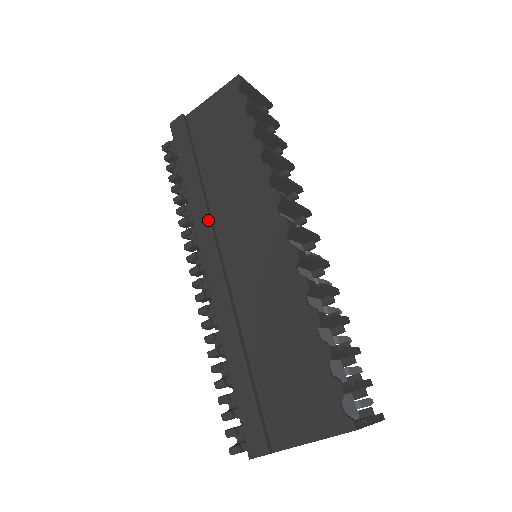
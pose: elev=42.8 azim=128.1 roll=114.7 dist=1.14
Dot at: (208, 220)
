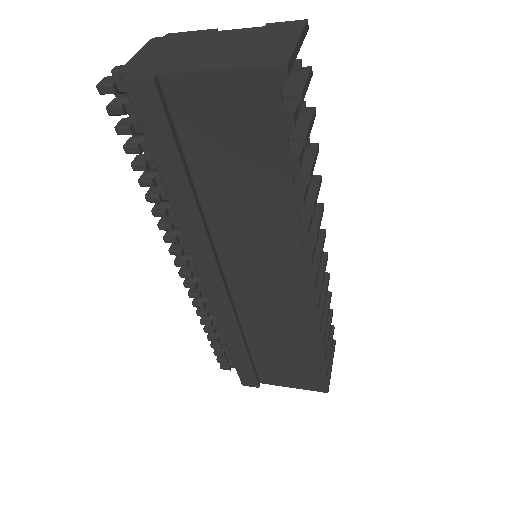
Dot at: (210, 250)
